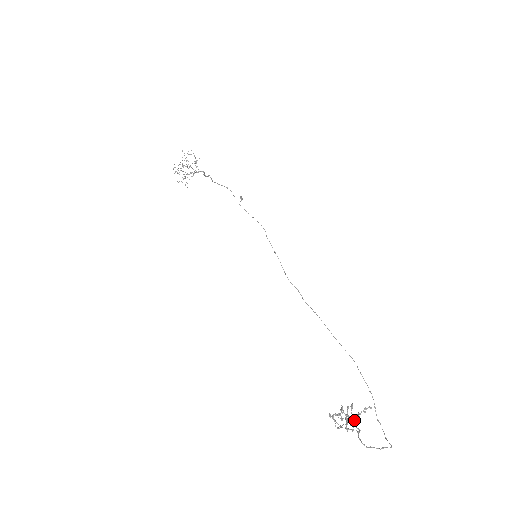
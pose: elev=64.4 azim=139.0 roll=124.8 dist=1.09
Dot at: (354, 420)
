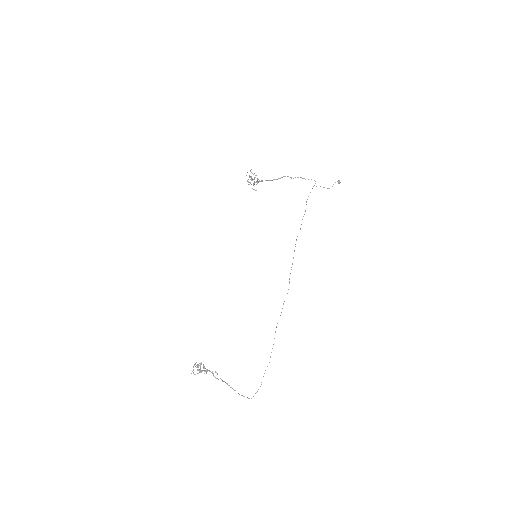
Dot at: (206, 372)
